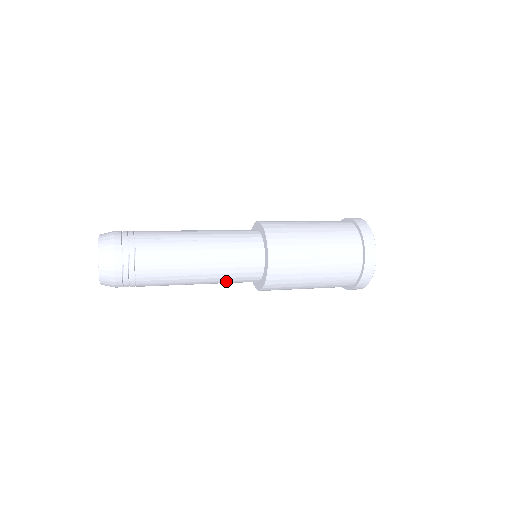
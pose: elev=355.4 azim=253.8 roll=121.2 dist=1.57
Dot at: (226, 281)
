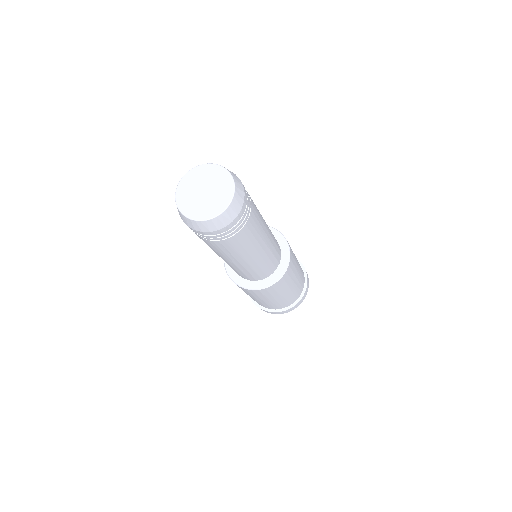
Dot at: (252, 270)
